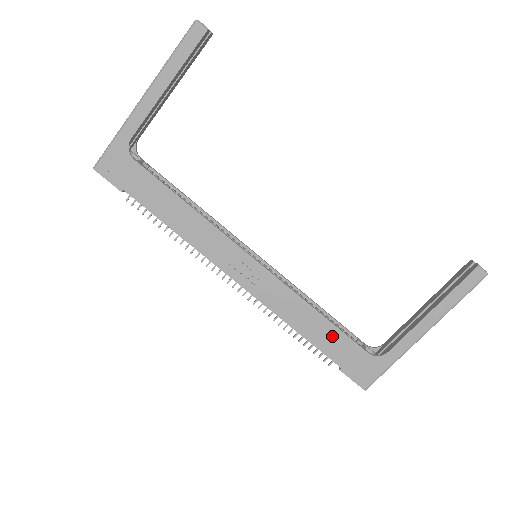
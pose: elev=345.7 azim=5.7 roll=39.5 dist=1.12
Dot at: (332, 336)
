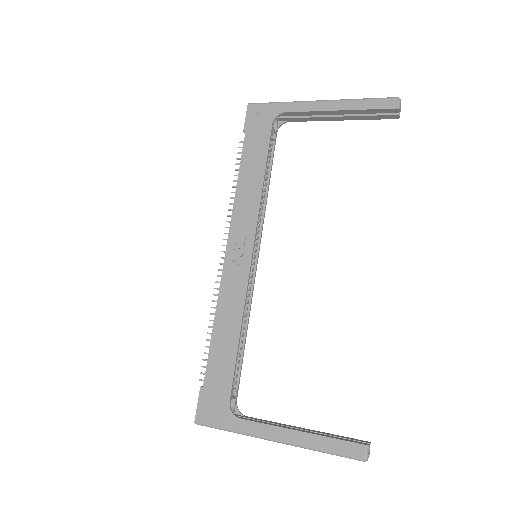
Dot at: (226, 359)
